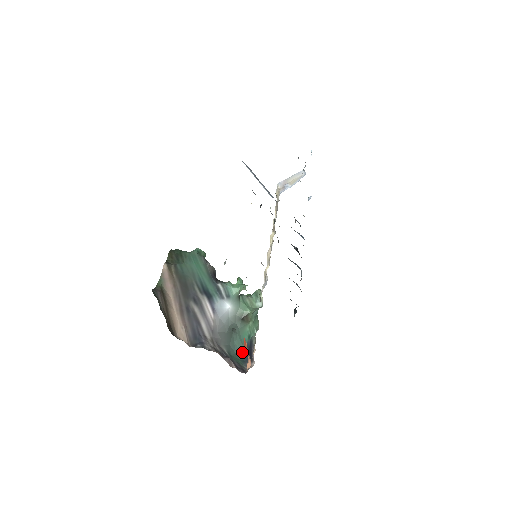
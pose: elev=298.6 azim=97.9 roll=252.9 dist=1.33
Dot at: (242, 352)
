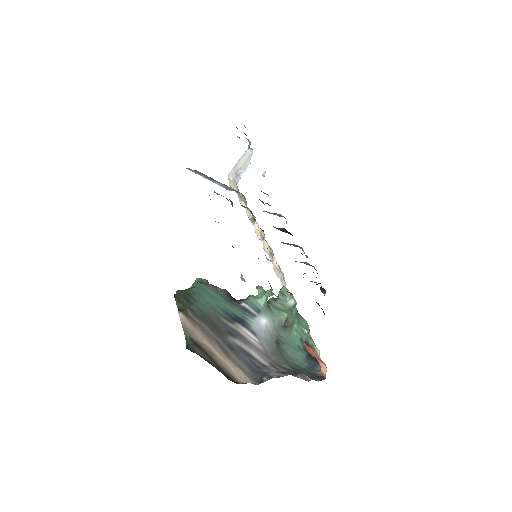
Dot at: (303, 360)
